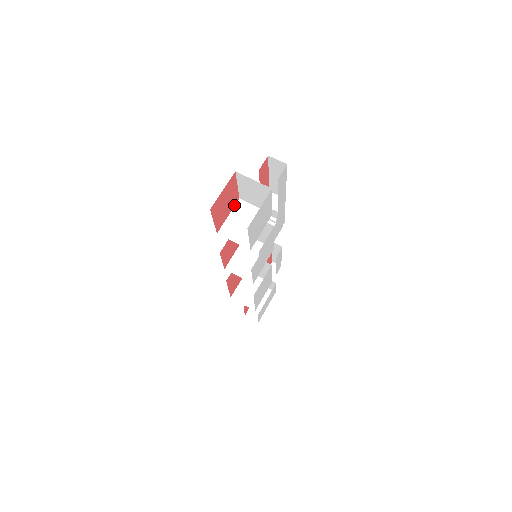
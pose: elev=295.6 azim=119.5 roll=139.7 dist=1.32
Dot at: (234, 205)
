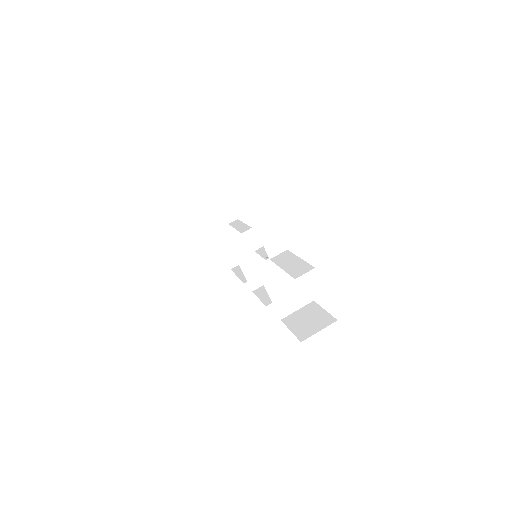
Dot at: occluded
